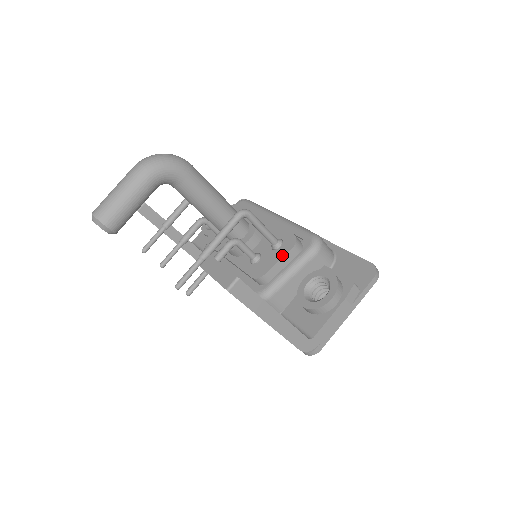
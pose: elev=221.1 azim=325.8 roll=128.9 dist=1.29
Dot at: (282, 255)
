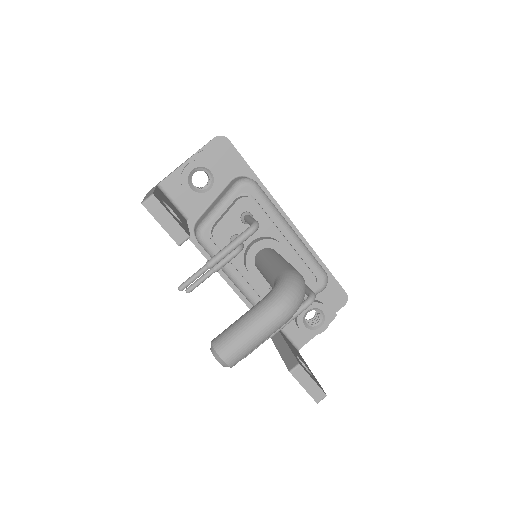
Dot at: occluded
